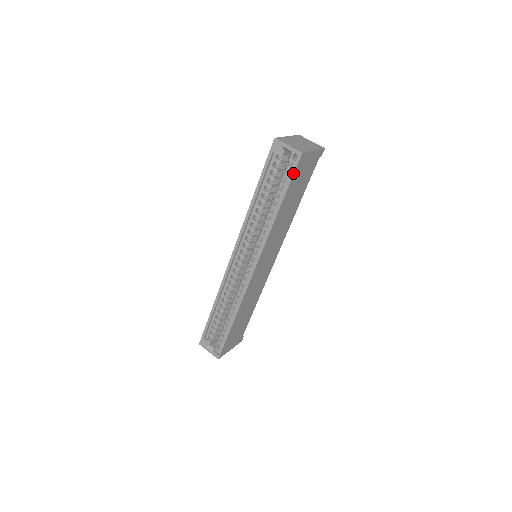
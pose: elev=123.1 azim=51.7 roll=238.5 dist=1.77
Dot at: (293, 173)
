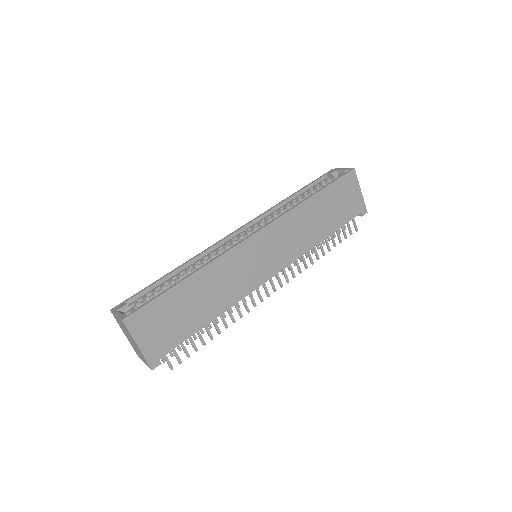
Dot at: (340, 177)
